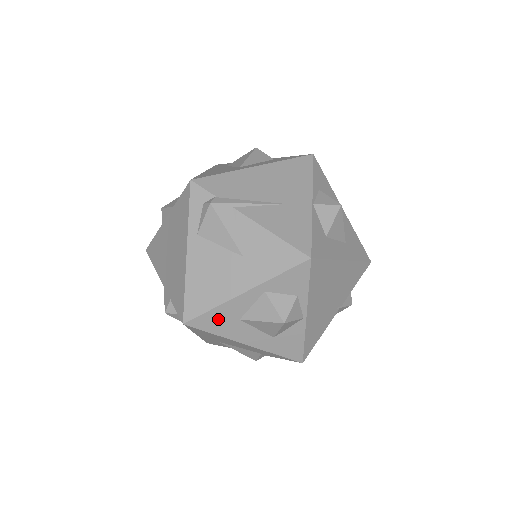
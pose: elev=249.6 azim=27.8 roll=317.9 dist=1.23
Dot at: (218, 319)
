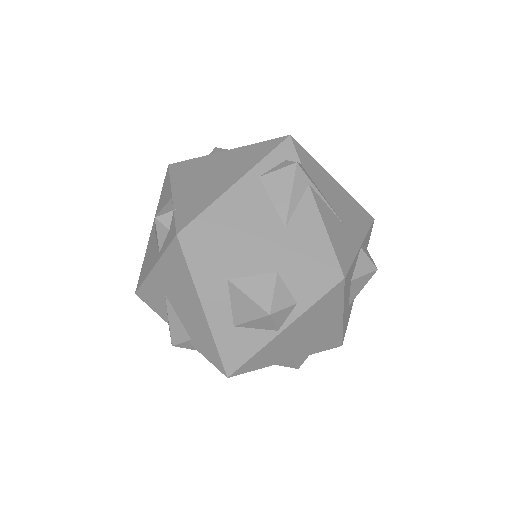
Dot at: (211, 260)
